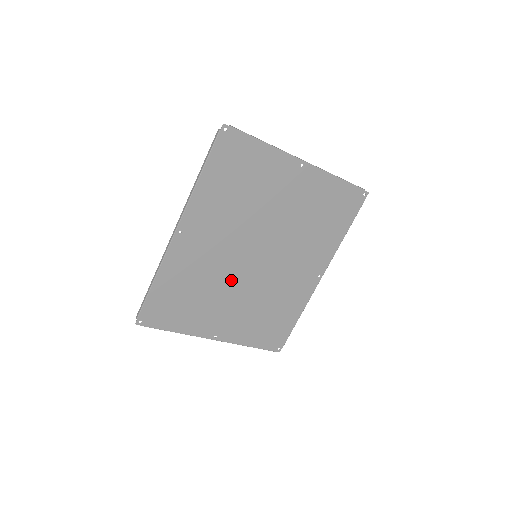
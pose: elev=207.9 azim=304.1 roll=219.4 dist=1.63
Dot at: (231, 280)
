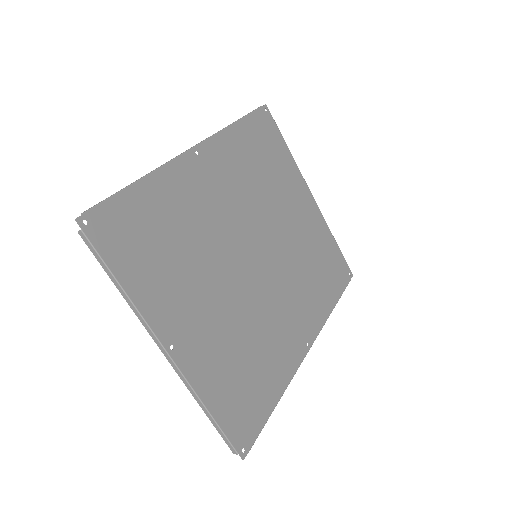
Dot at: (223, 264)
